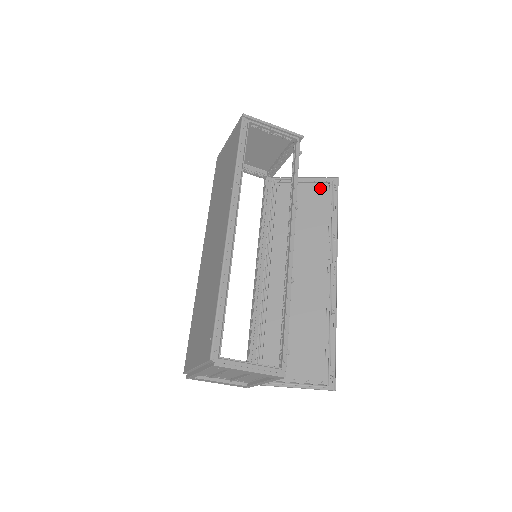
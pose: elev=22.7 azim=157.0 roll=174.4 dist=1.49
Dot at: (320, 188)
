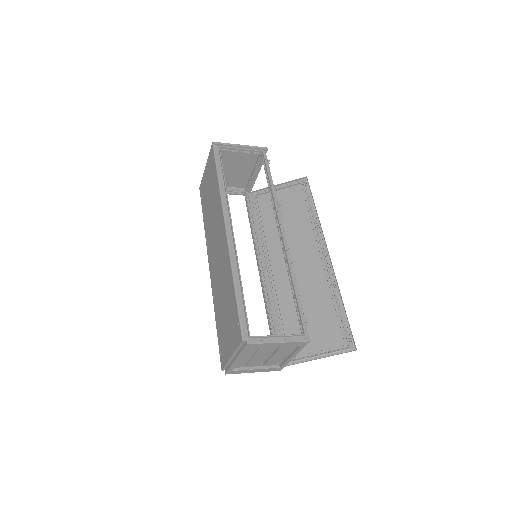
Dot at: (294, 190)
